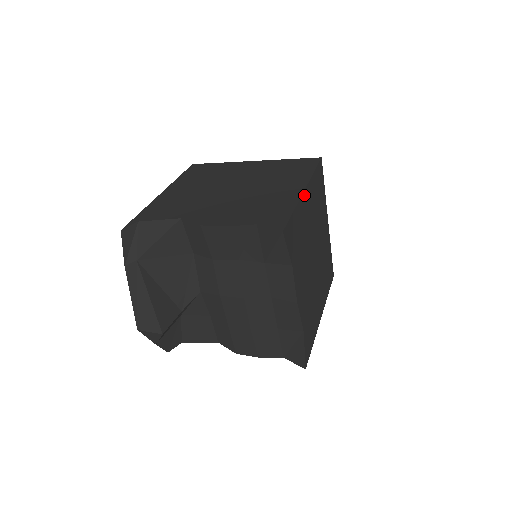
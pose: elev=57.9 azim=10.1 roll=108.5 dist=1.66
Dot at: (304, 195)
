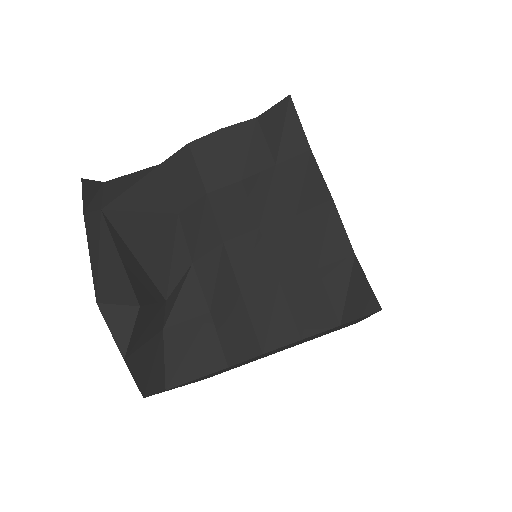
Dot at: occluded
